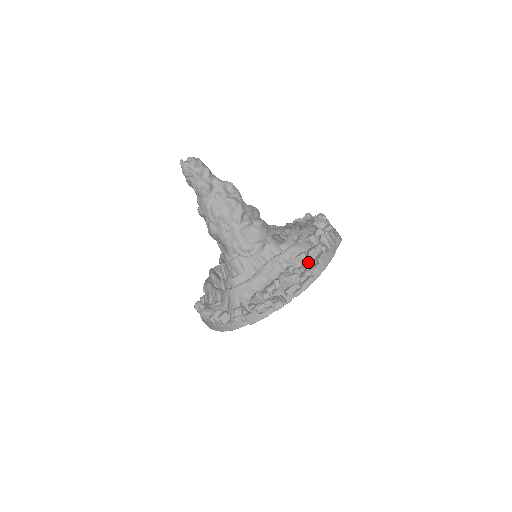
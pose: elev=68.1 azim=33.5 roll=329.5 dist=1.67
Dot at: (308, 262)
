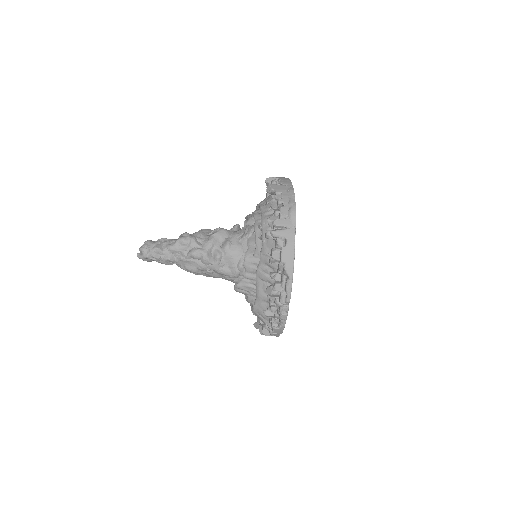
Dot at: (278, 265)
